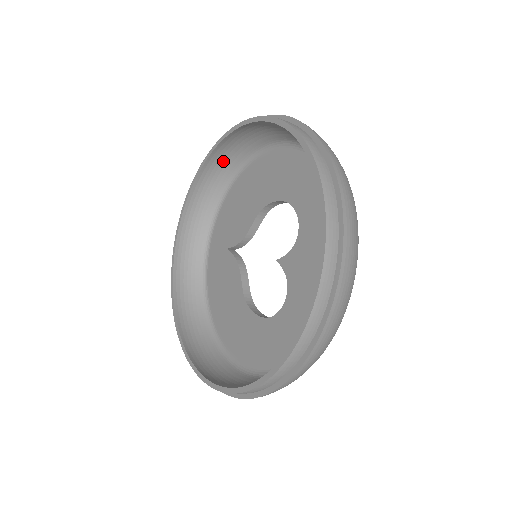
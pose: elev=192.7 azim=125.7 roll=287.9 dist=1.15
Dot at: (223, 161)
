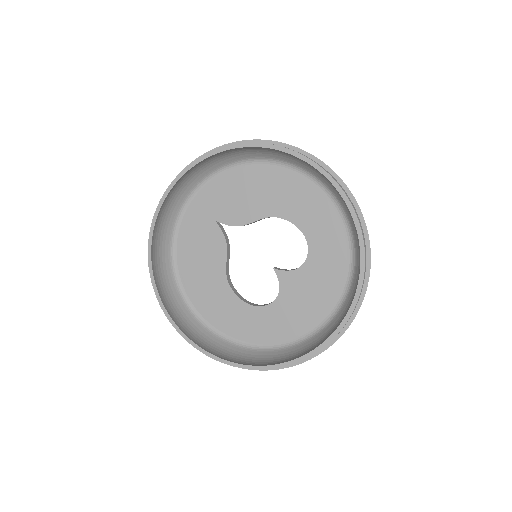
Dot at: (249, 150)
